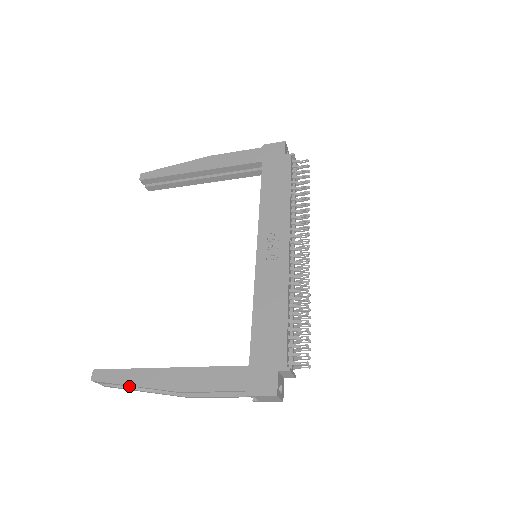
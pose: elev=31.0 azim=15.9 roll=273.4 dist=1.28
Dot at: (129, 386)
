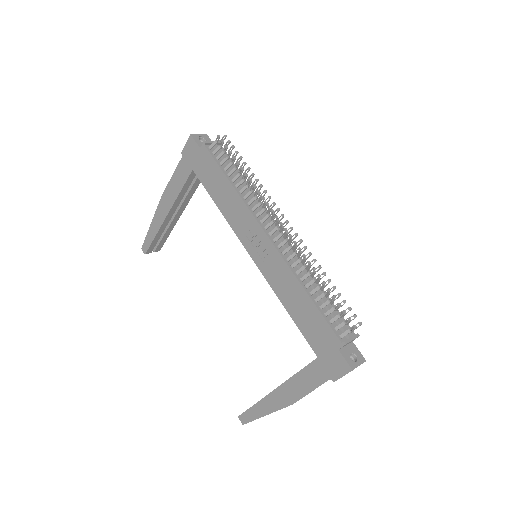
Dot at: occluded
